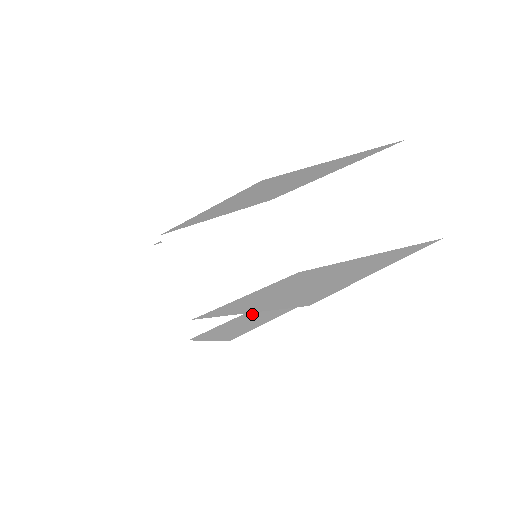
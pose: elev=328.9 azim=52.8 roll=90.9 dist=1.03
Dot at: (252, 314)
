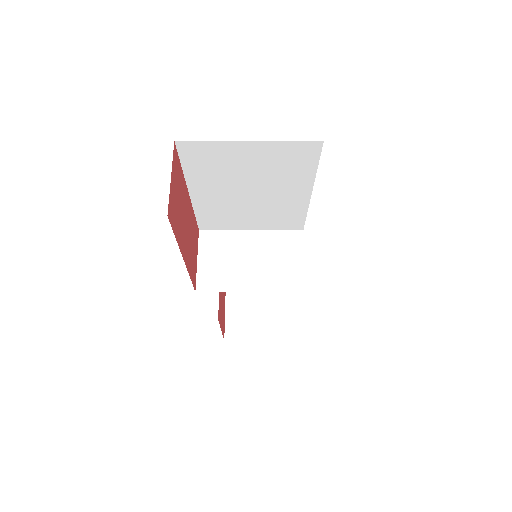
Dot at: occluded
